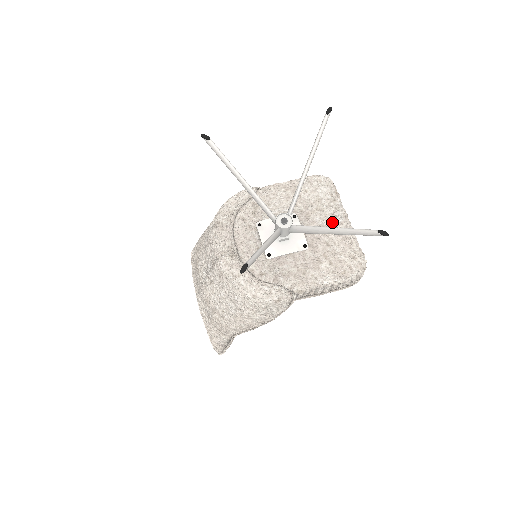
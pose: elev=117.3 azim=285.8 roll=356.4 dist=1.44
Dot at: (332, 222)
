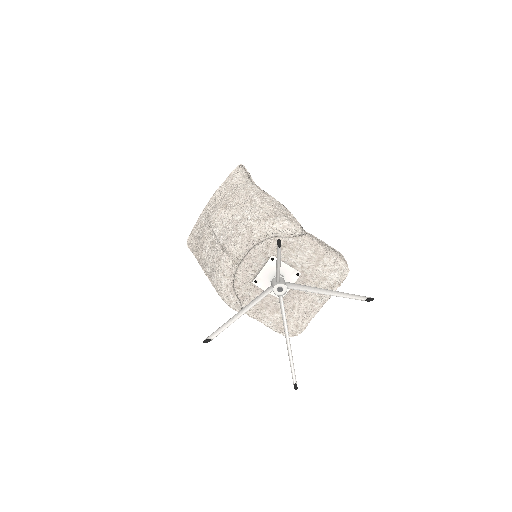
Dot at: (313, 298)
